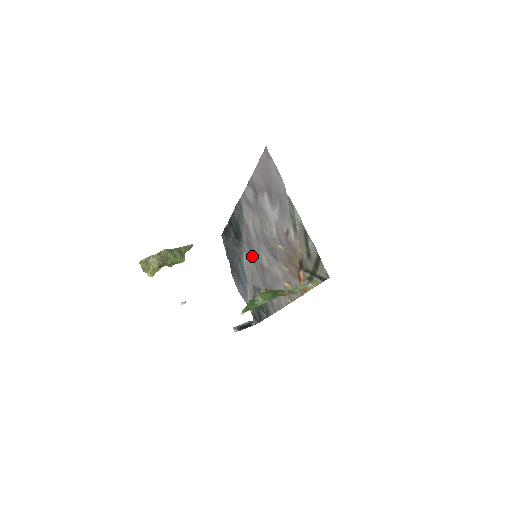
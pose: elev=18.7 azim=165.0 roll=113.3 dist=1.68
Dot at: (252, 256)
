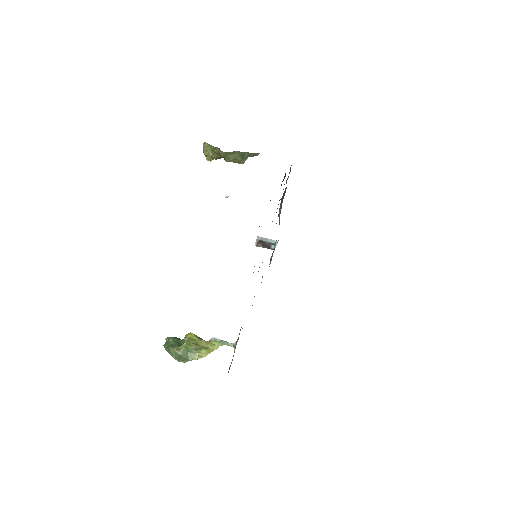
Dot at: occluded
